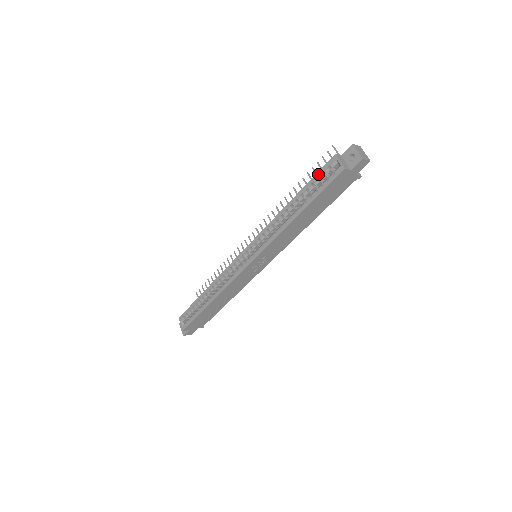
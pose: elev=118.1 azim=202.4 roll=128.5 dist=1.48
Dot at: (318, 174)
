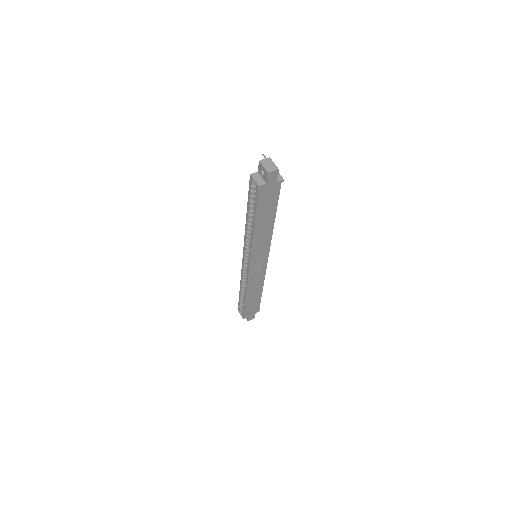
Dot at: (249, 192)
